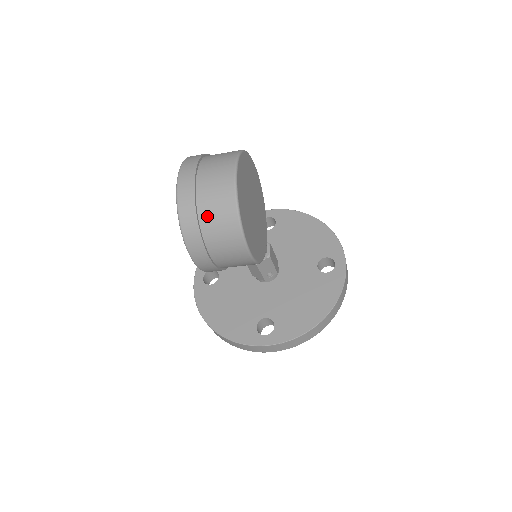
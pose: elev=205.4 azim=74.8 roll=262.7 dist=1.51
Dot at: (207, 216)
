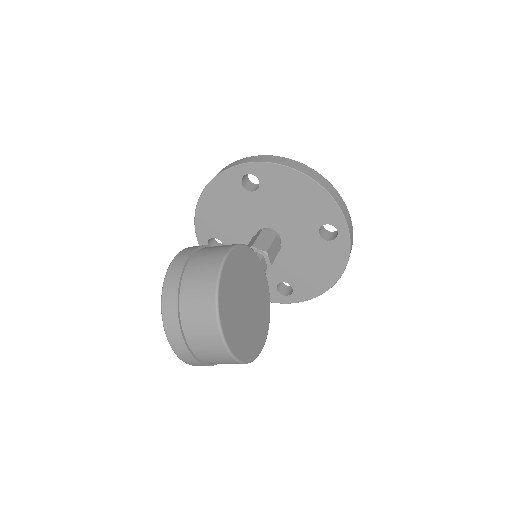
Dot at: occluded
